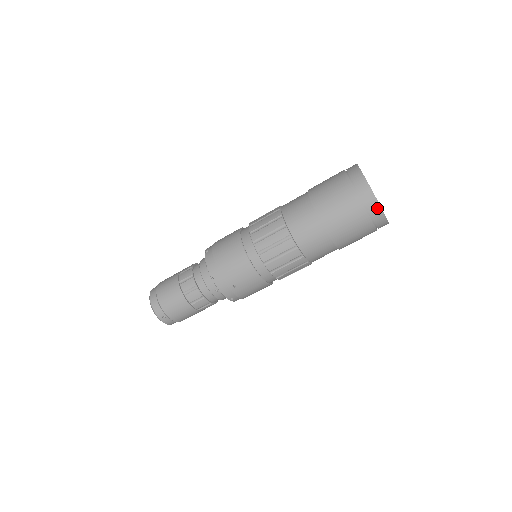
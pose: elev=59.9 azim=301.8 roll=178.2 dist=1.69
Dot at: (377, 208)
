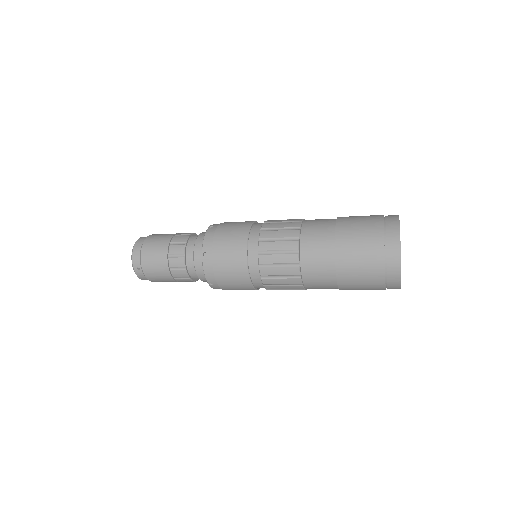
Dot at: occluded
